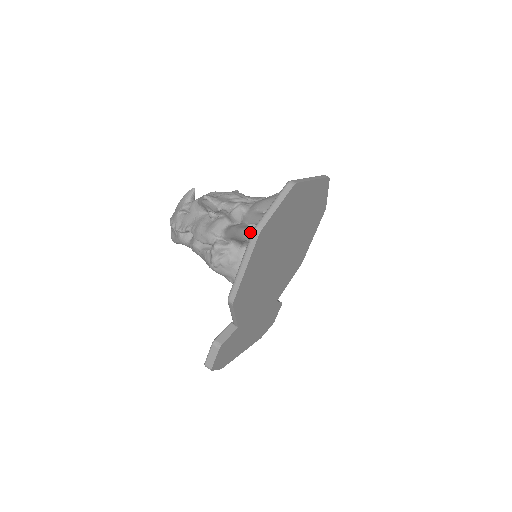
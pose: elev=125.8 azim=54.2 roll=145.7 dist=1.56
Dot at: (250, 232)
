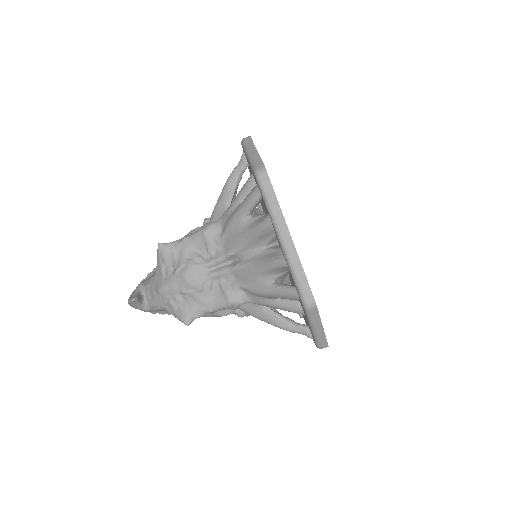
Dot at: (300, 332)
